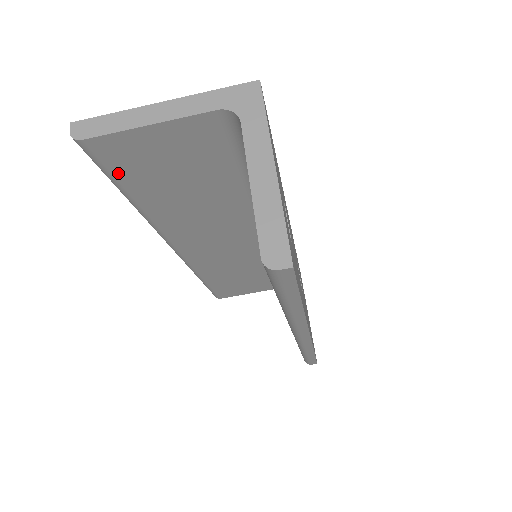
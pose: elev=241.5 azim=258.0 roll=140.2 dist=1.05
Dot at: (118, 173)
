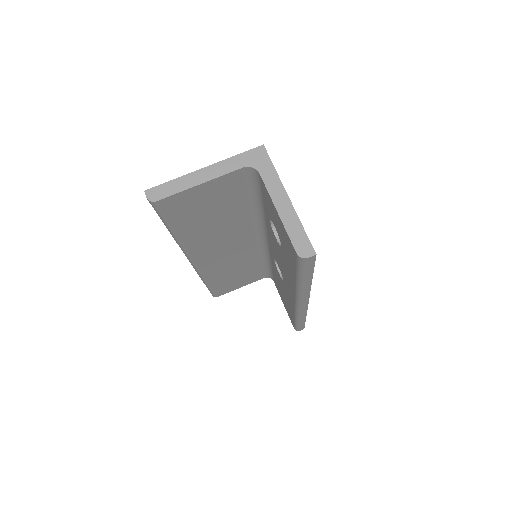
Dot at: (172, 217)
